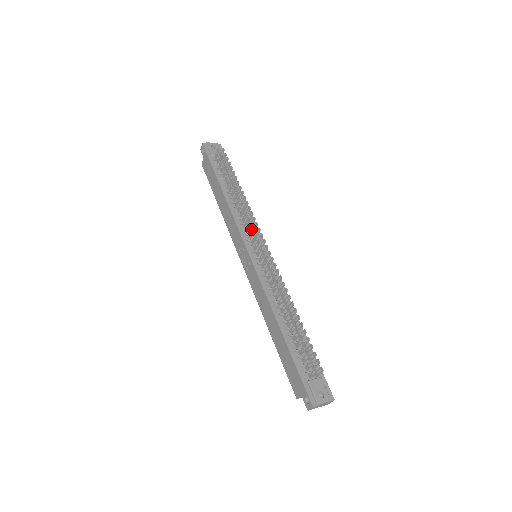
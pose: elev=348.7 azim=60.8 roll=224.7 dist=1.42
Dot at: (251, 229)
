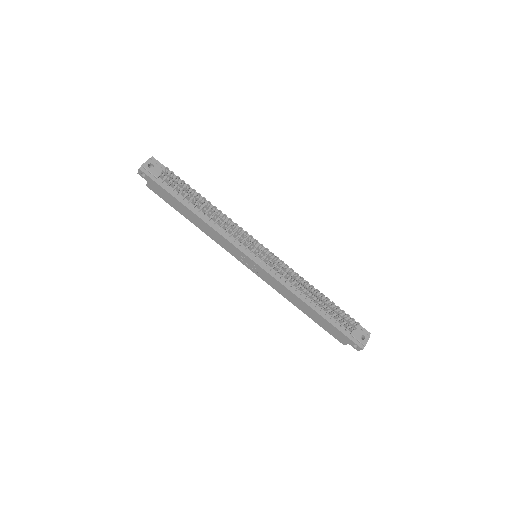
Dot at: (239, 236)
